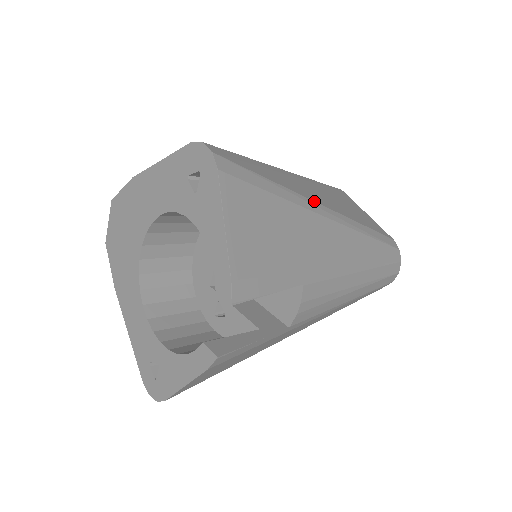
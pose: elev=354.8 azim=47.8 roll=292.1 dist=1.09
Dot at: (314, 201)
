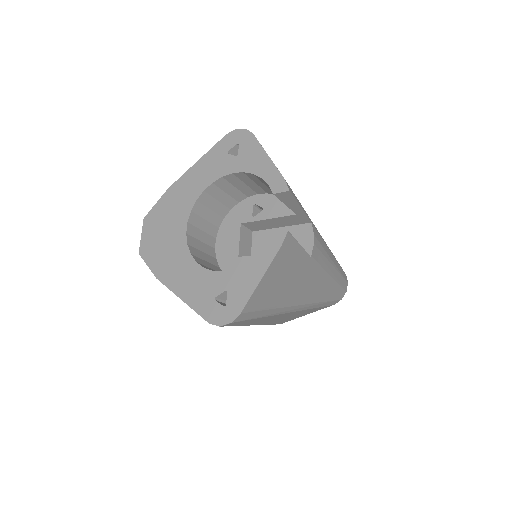
Dot at: occluded
